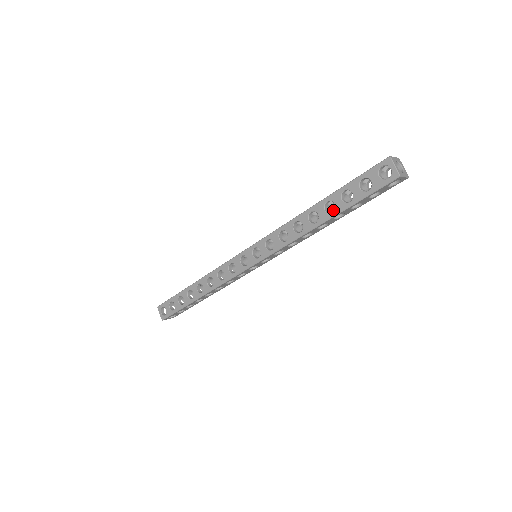
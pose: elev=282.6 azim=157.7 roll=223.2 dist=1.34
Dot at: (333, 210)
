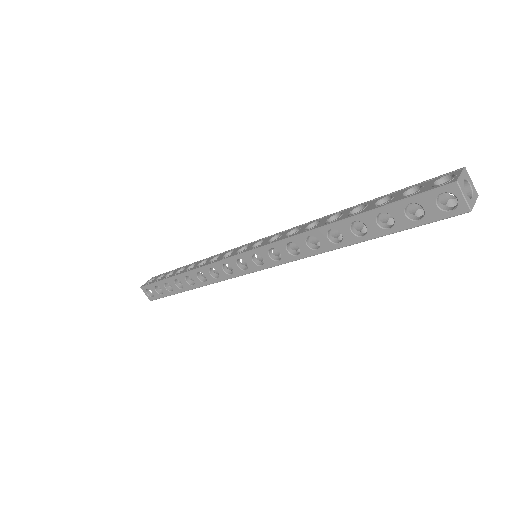
Dot at: occluded
